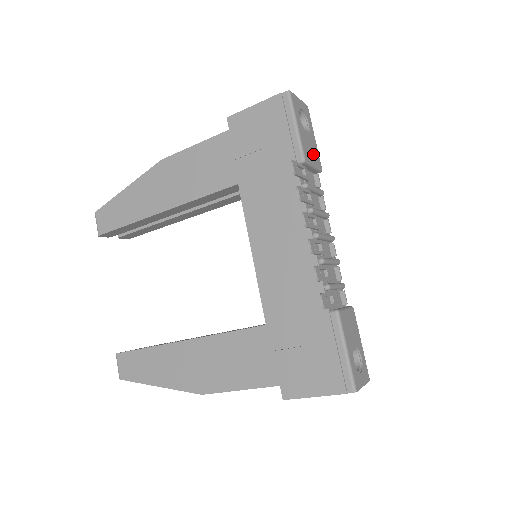
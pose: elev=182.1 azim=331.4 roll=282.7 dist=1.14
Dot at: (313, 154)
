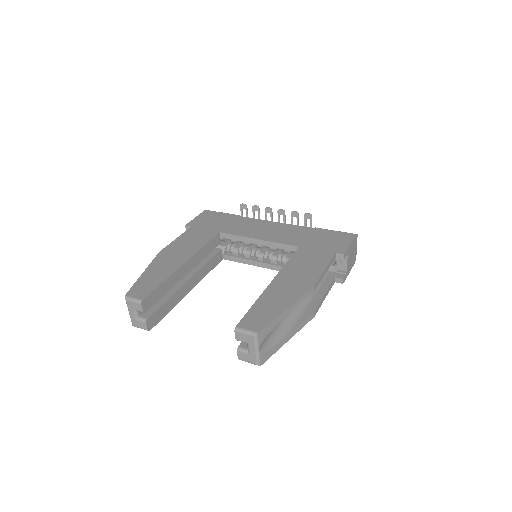
Dot at: occluded
